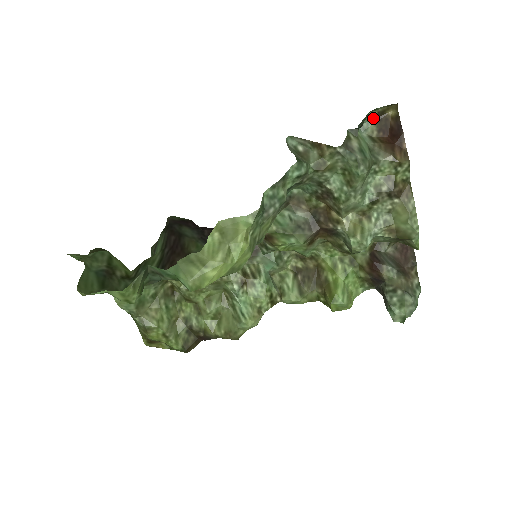
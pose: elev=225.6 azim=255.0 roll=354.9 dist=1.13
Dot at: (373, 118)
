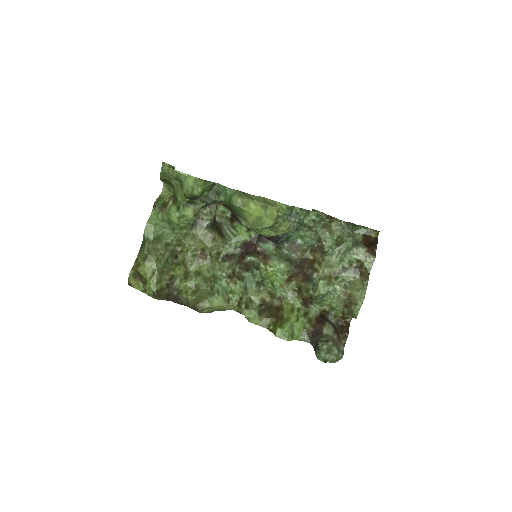
Dot at: (362, 233)
